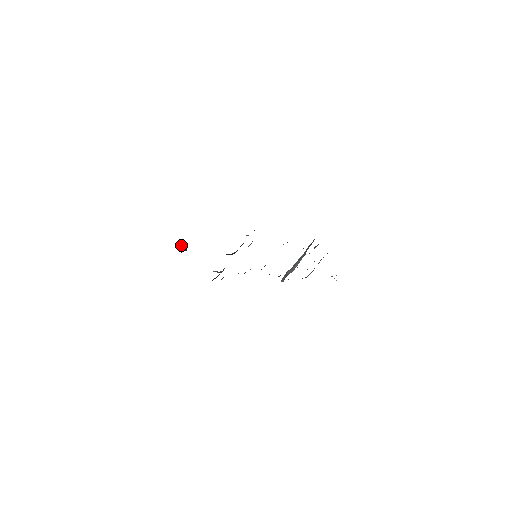
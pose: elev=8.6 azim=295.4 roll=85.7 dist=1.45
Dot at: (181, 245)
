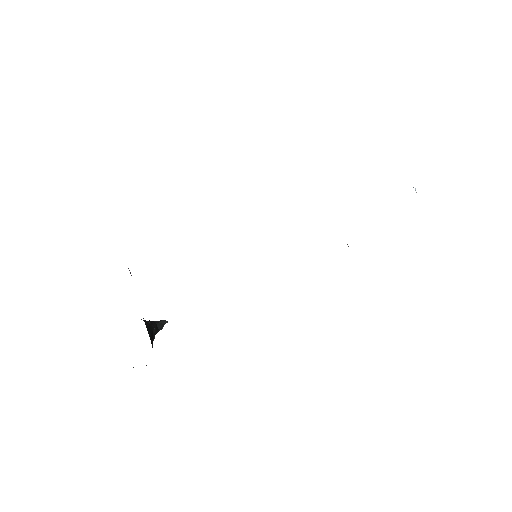
Dot at: occluded
